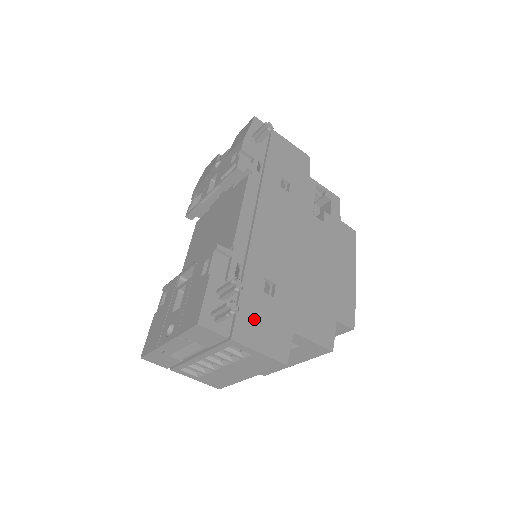
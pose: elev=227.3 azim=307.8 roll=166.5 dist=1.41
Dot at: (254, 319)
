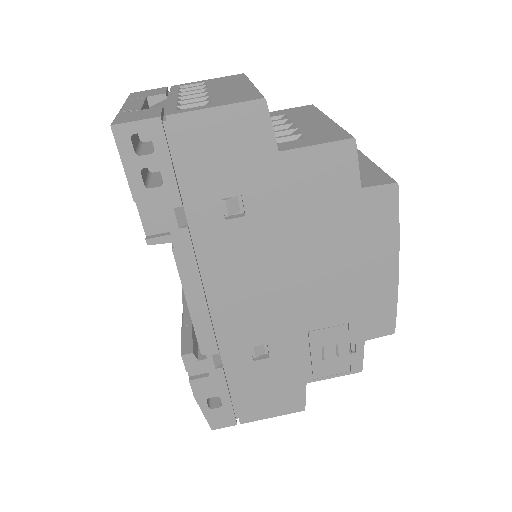
Dot at: occluded
